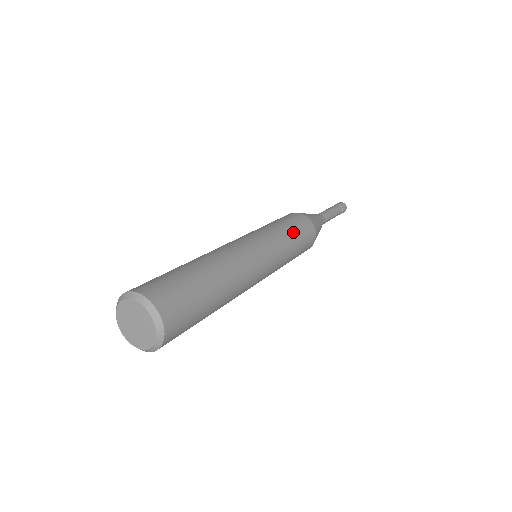
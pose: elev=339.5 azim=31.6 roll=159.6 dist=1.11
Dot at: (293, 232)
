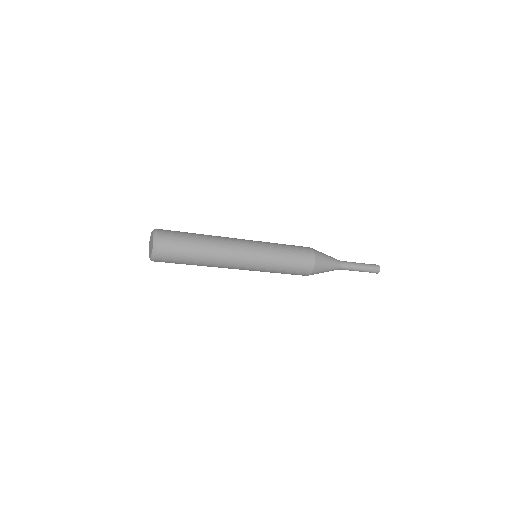
Dot at: (288, 248)
